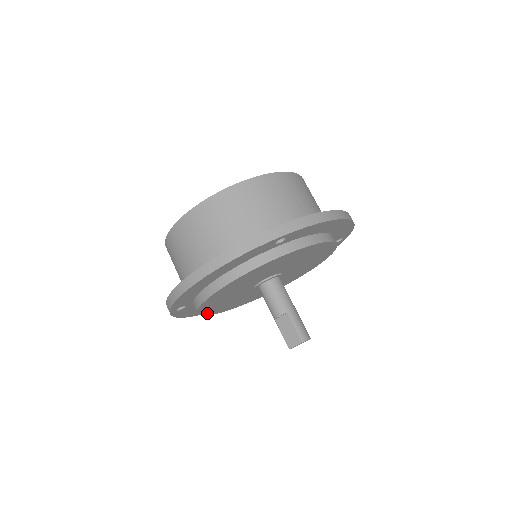
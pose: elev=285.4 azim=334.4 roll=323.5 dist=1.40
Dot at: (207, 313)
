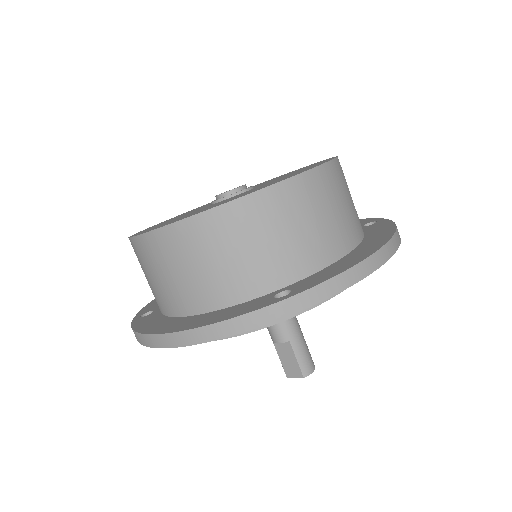
Dot at: occluded
